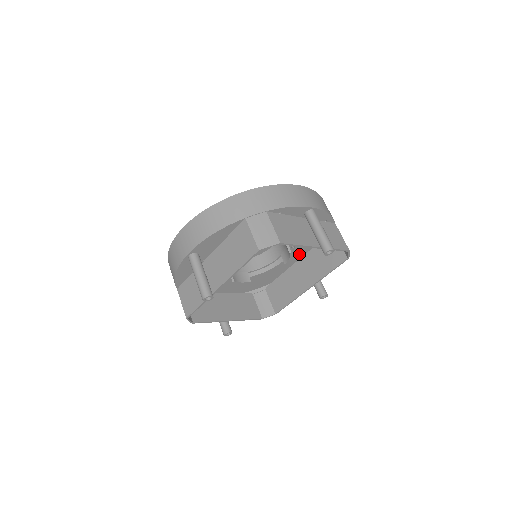
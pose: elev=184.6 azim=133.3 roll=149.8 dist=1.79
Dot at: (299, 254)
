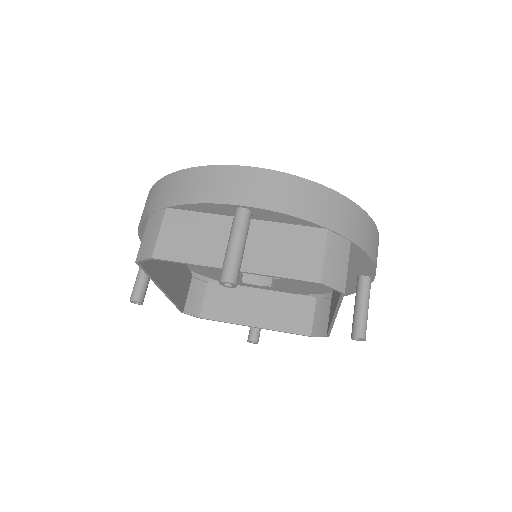
Dot at: occluded
